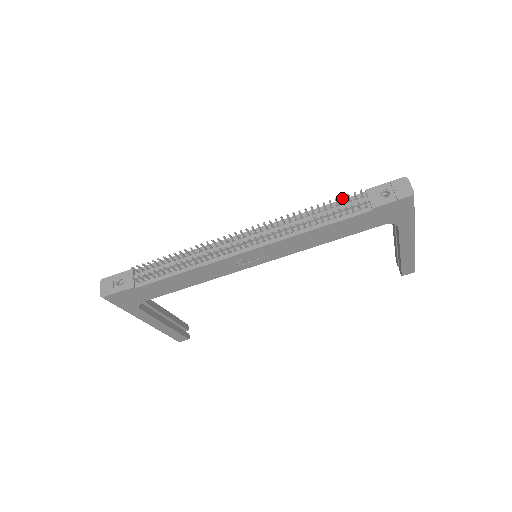
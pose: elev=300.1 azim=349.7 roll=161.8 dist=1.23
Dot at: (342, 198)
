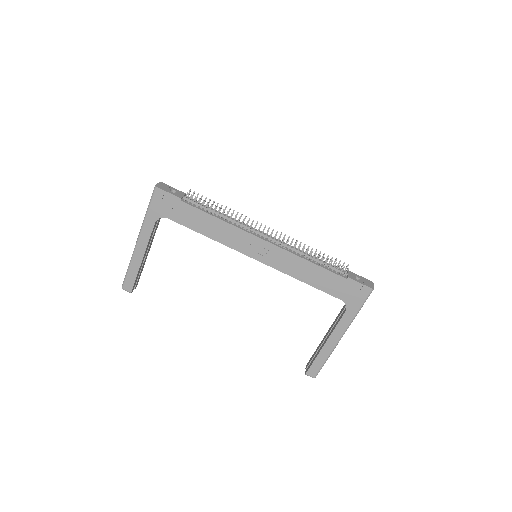
Dot at: (335, 260)
